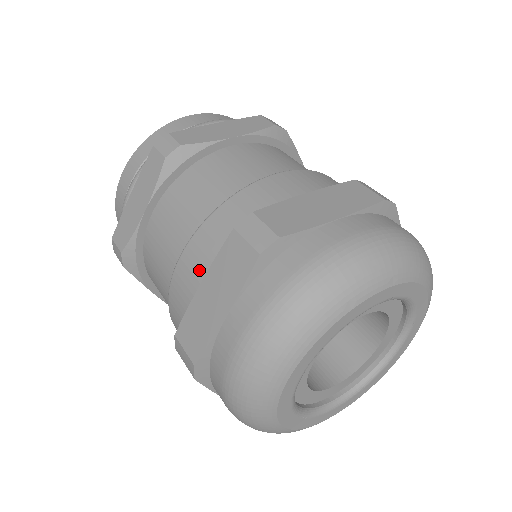
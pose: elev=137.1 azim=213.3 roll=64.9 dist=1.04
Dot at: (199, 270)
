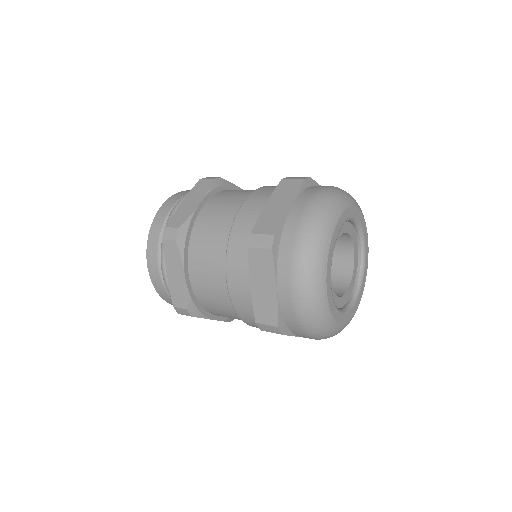
Dot at: (244, 281)
